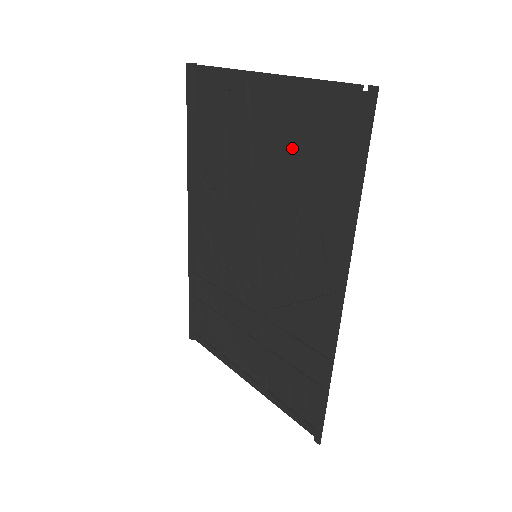
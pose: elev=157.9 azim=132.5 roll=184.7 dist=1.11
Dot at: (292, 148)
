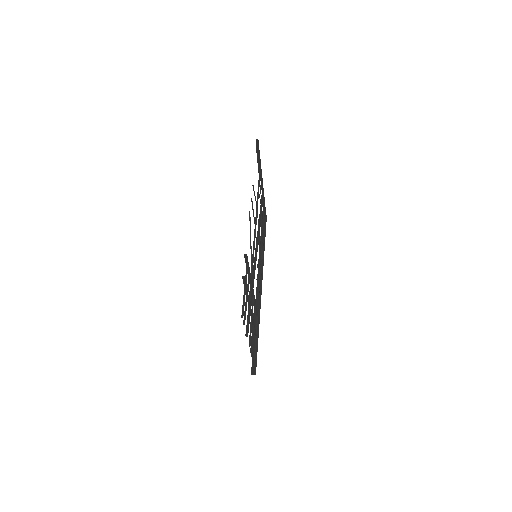
Dot at: occluded
